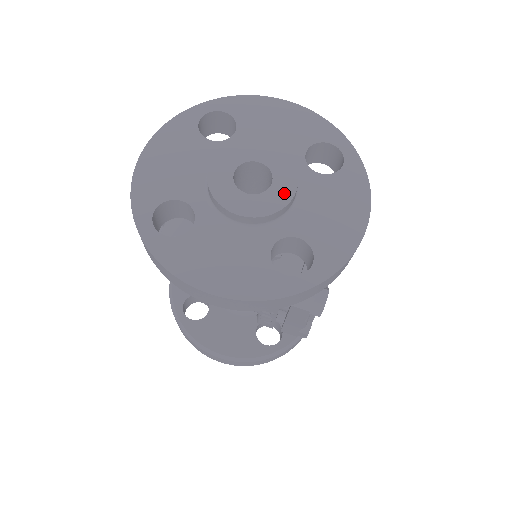
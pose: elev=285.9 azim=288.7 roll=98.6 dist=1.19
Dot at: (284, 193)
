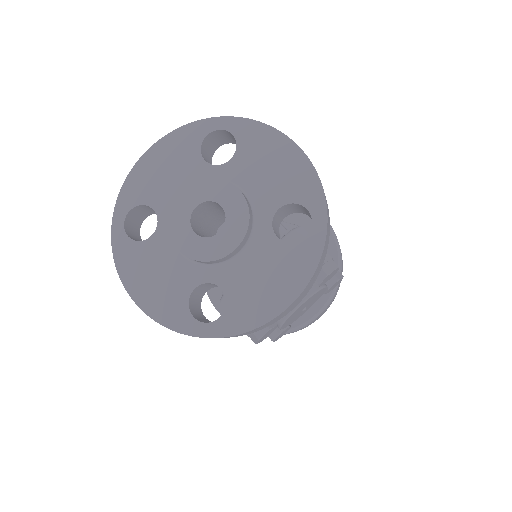
Dot at: (224, 246)
